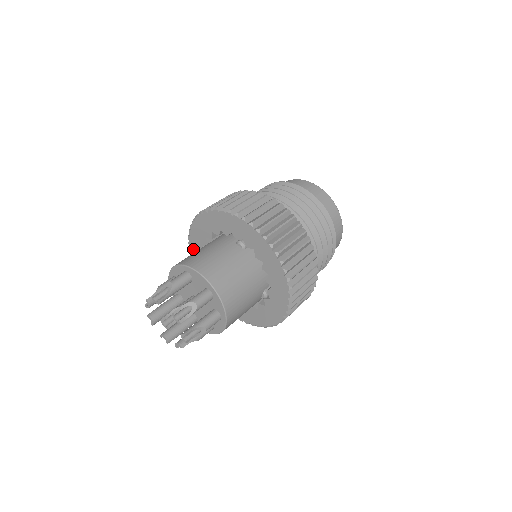
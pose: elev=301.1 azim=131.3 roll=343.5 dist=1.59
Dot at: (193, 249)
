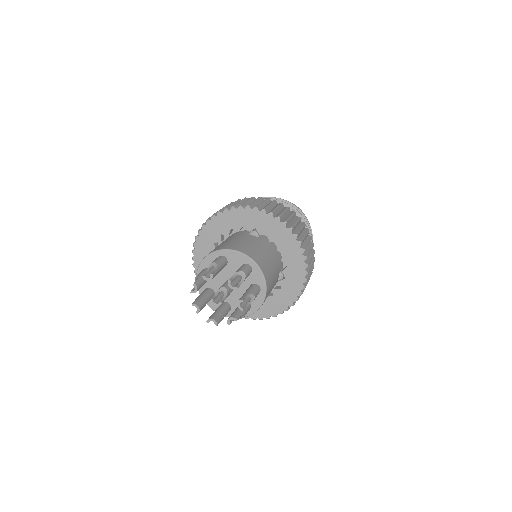
Dot at: (198, 262)
